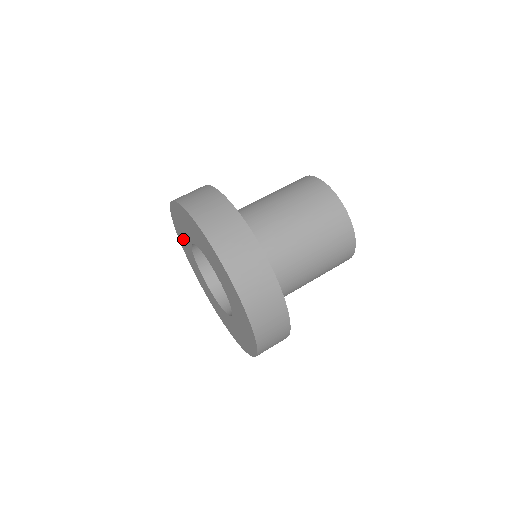
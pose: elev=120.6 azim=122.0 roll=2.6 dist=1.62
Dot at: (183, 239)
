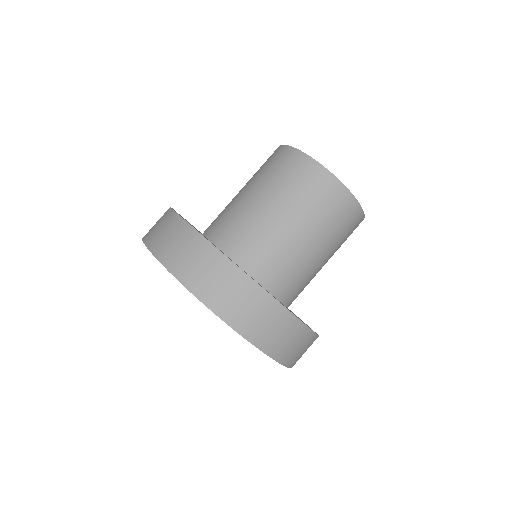
Dot at: occluded
